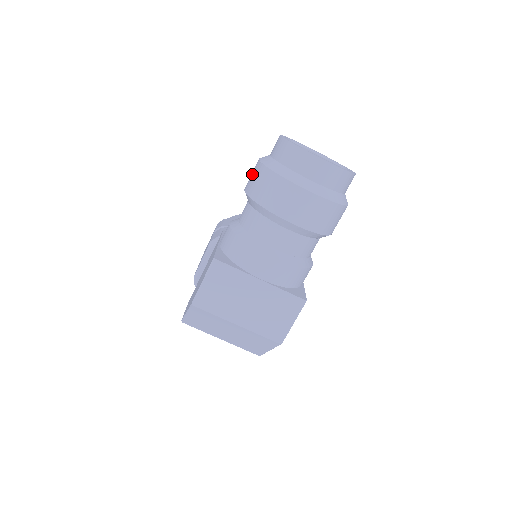
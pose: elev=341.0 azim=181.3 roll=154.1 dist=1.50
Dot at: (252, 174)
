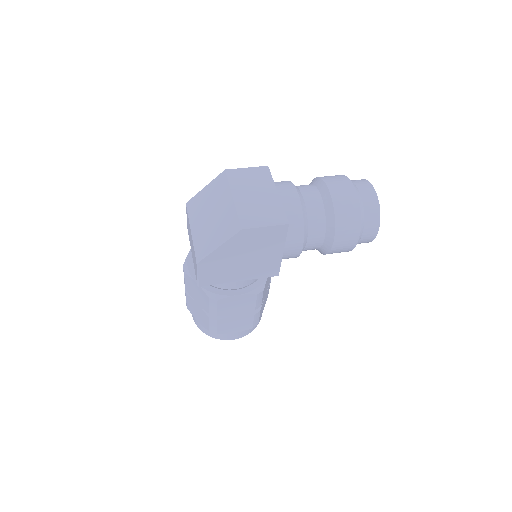
Dot at: occluded
